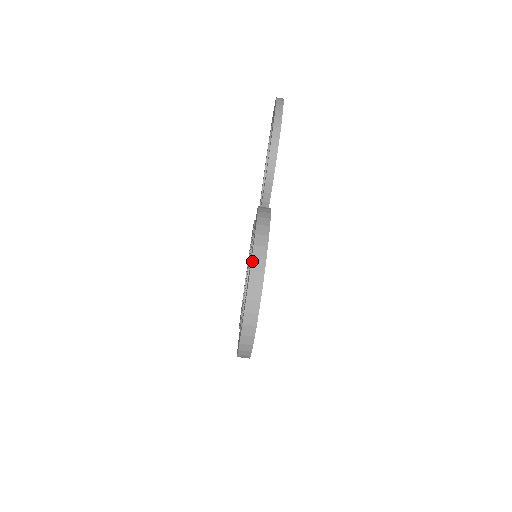
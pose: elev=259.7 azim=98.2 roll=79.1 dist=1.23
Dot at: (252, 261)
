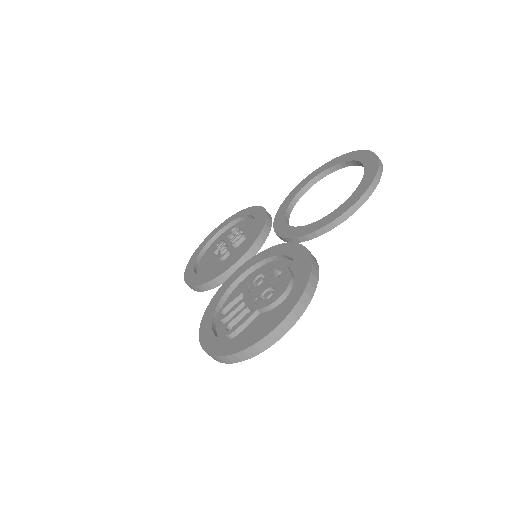
Dot at: (289, 314)
